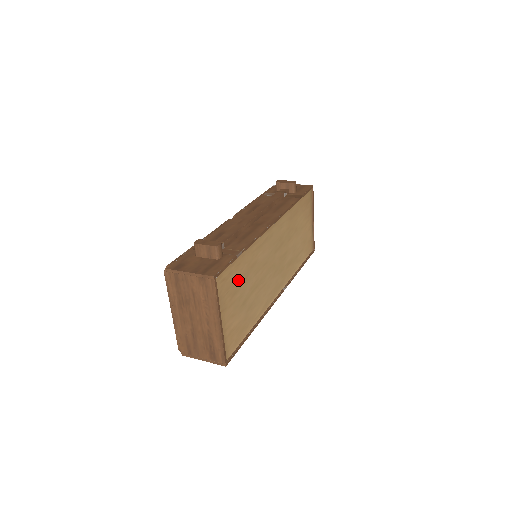
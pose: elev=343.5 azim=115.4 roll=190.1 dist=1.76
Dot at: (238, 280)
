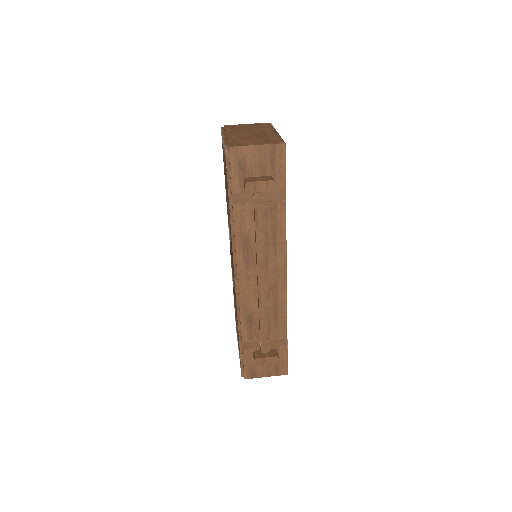
Dot at: occluded
